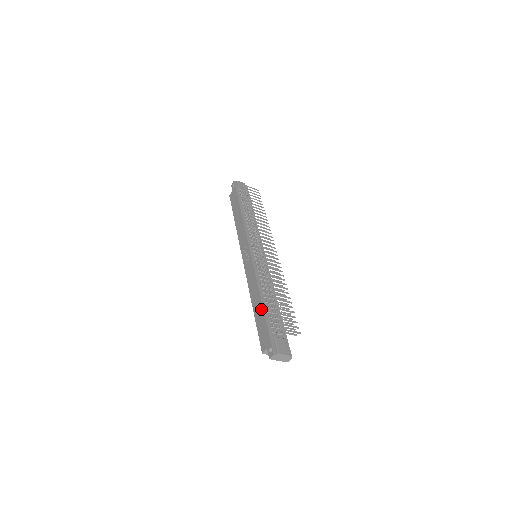
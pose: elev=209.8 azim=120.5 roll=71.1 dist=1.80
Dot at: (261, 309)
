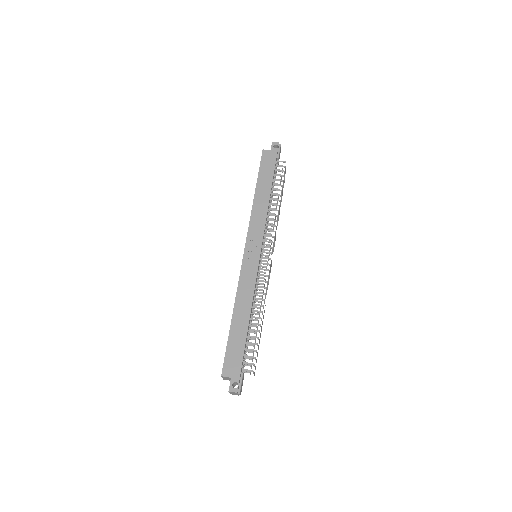
Dot at: (244, 332)
